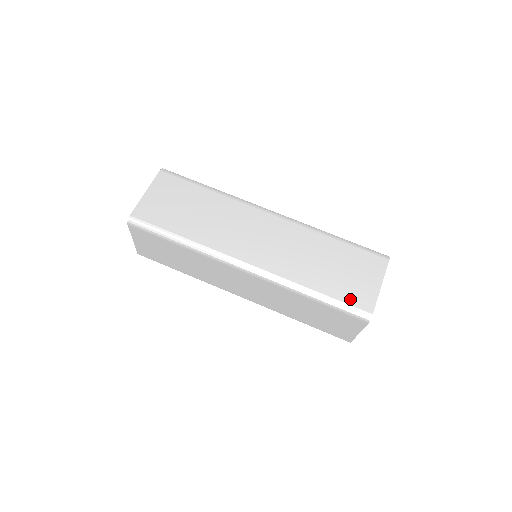
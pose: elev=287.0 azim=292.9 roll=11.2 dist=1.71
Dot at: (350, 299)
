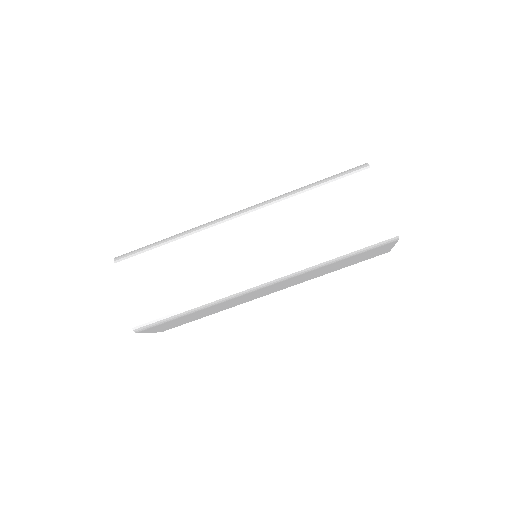
Dot at: (367, 235)
